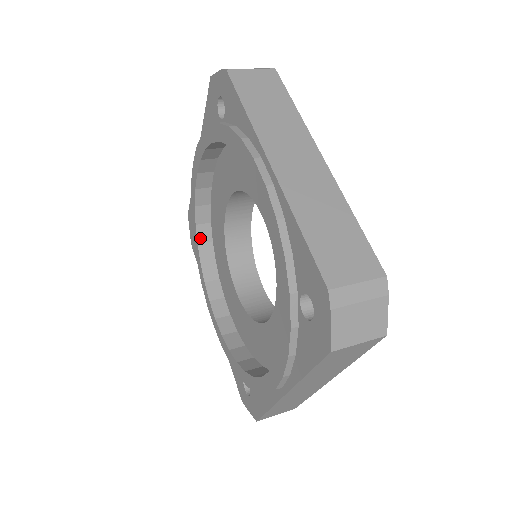
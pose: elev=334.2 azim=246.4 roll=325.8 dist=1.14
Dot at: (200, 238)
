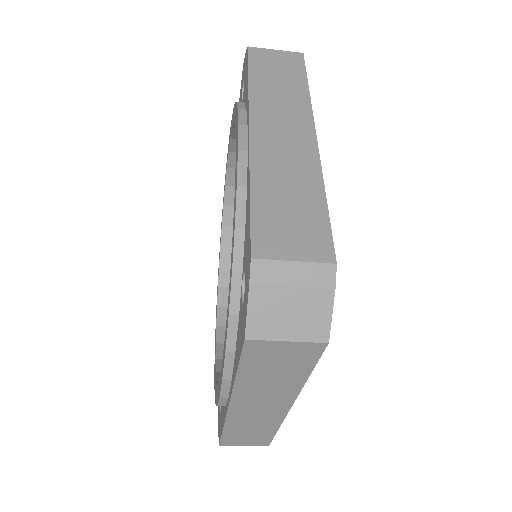
Dot at: (224, 240)
